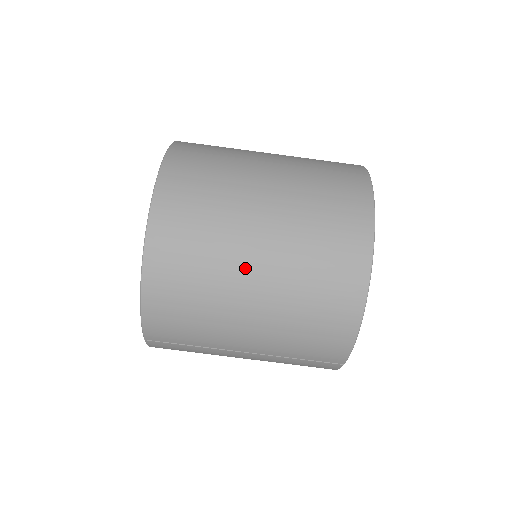
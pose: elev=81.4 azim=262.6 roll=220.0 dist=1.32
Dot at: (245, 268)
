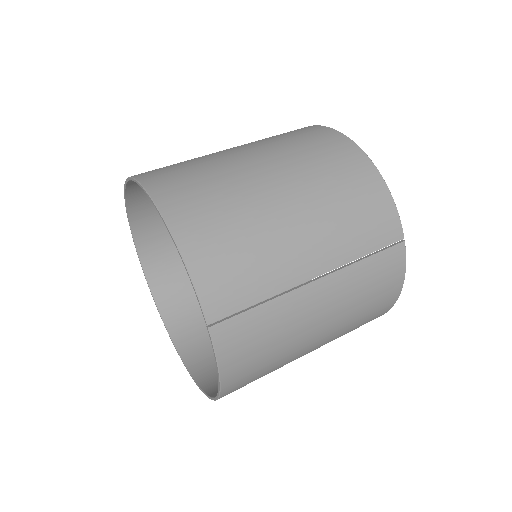
Dot at: (257, 176)
